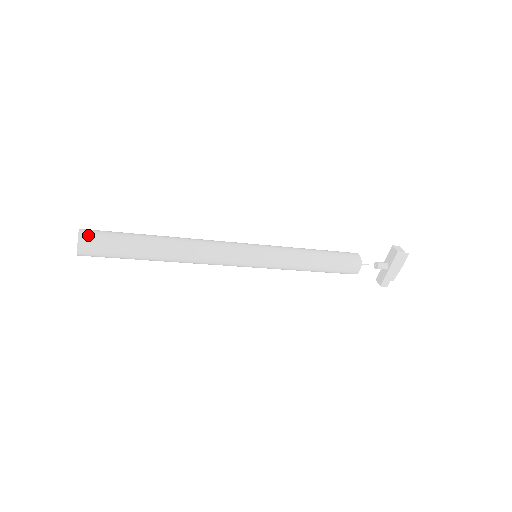
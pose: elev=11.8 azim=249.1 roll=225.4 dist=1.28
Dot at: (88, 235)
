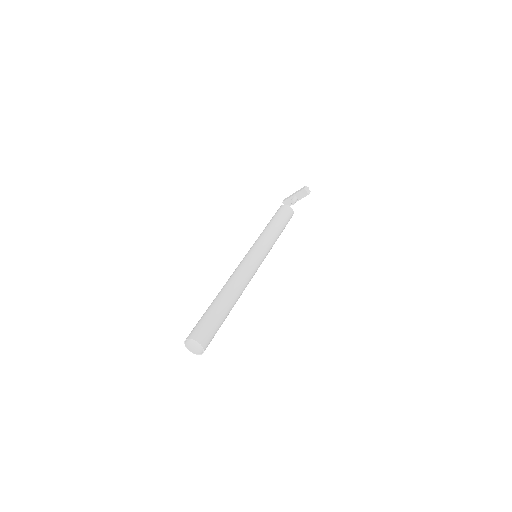
Dot at: (207, 342)
